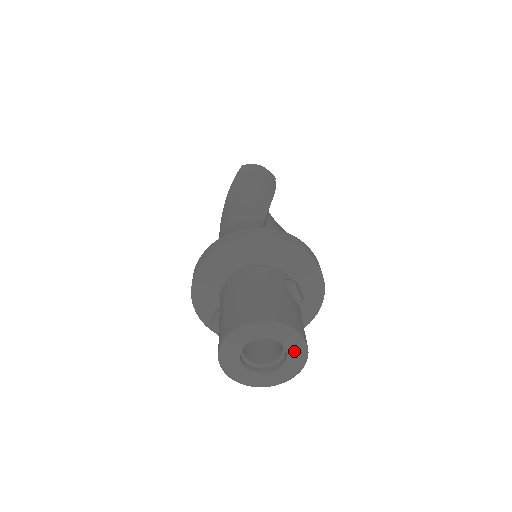
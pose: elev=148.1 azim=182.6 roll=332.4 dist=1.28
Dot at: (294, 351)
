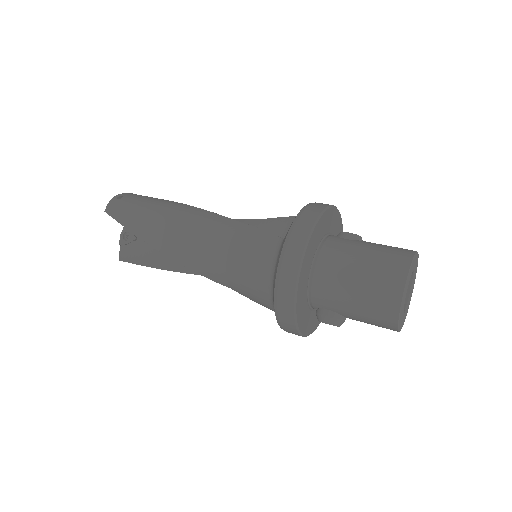
Dot at: (415, 267)
